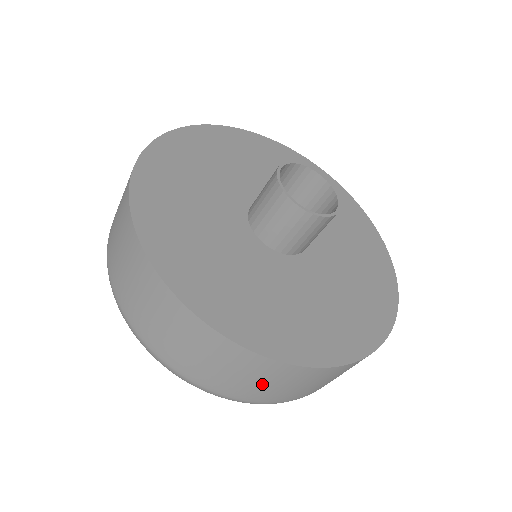
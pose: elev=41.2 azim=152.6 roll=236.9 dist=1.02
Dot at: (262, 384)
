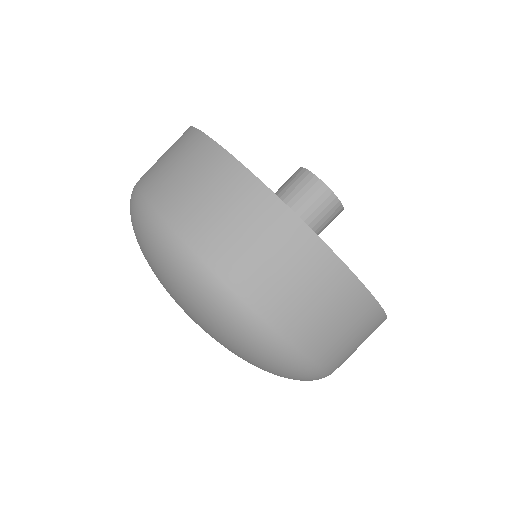
Dot at: (204, 196)
